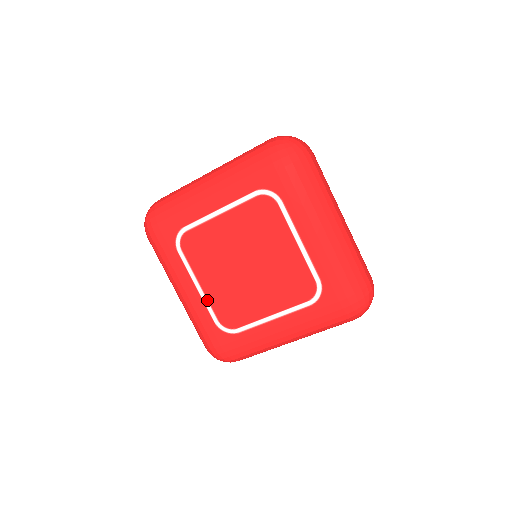
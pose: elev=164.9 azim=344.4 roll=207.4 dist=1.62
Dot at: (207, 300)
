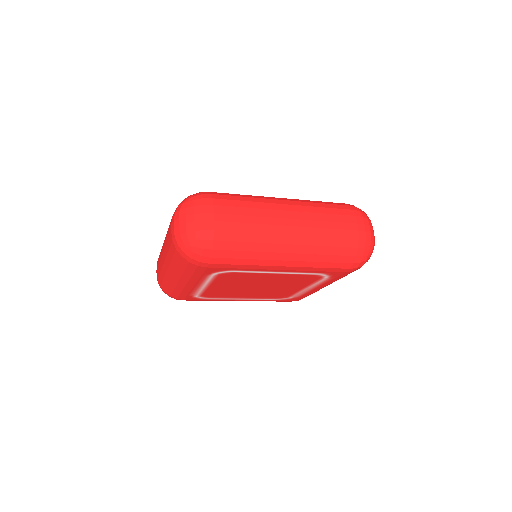
Dot at: (257, 299)
